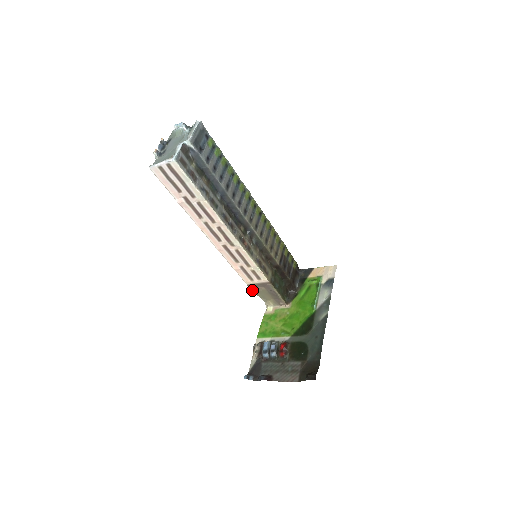
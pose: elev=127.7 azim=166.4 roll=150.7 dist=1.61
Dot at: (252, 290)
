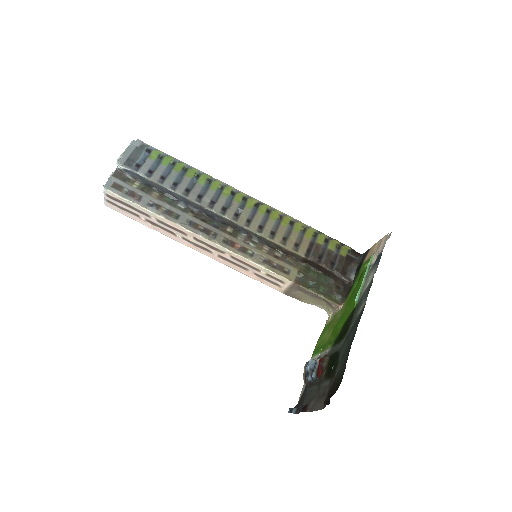
Dot at: (295, 298)
